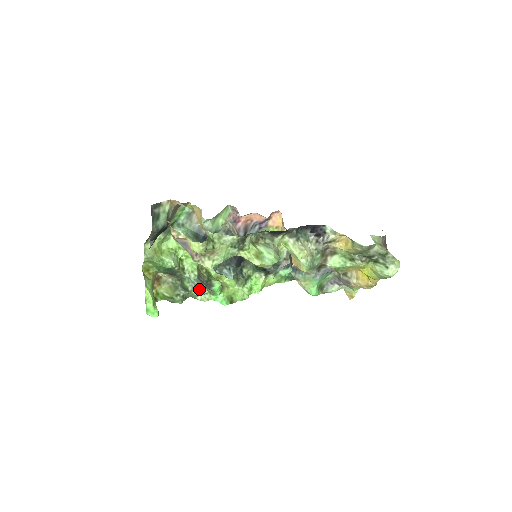
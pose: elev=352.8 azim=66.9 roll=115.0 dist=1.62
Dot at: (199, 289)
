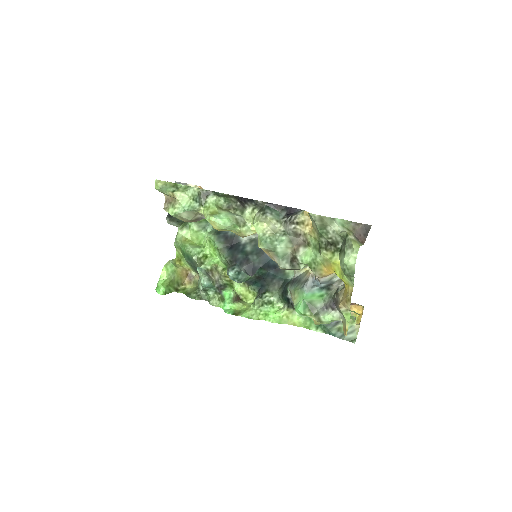
Dot at: (200, 278)
